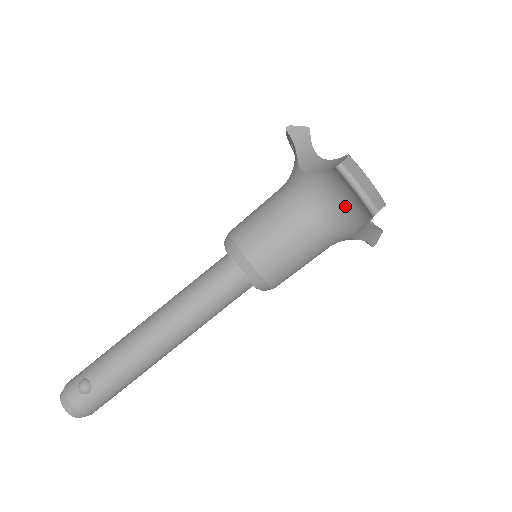
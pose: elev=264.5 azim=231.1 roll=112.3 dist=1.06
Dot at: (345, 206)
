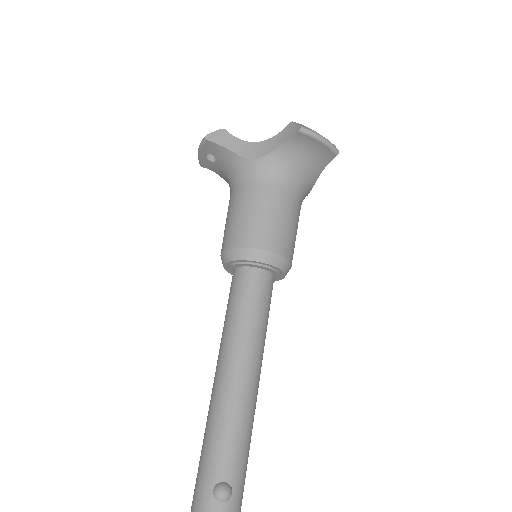
Dot at: (308, 164)
